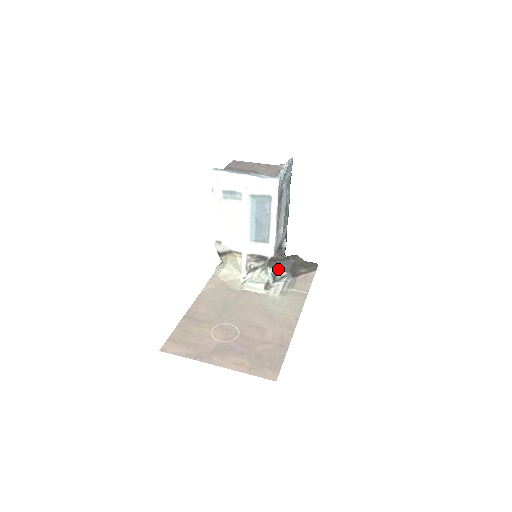
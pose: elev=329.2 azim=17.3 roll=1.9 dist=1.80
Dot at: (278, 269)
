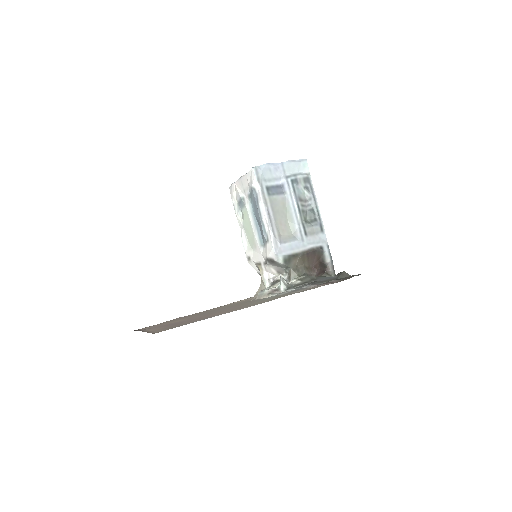
Dot at: (307, 282)
